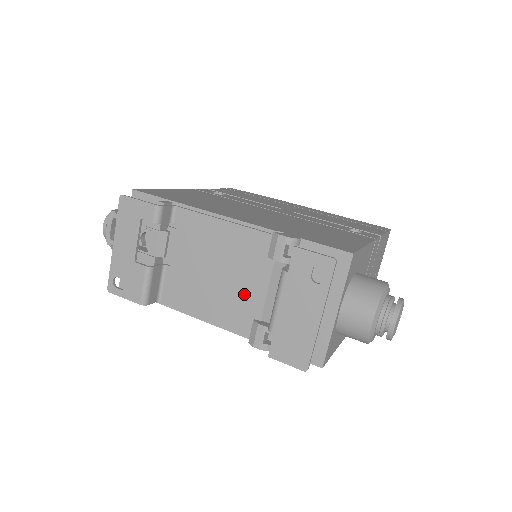
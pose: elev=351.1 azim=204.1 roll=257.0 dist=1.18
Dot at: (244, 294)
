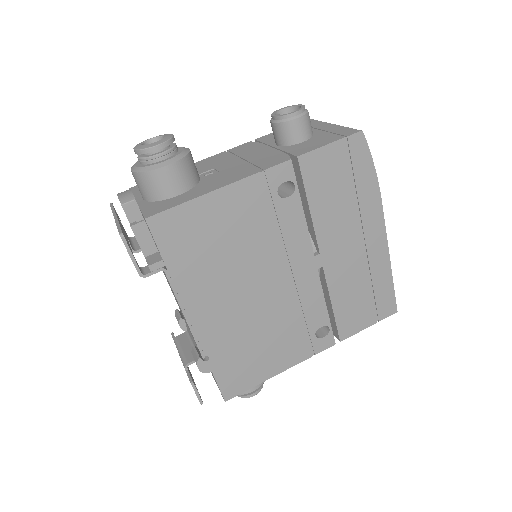
Dot at: (182, 314)
